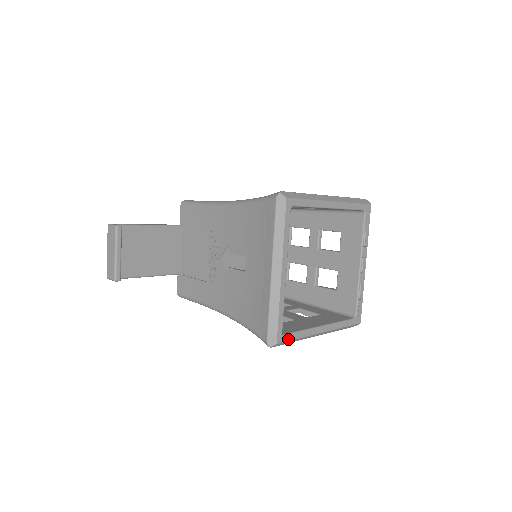
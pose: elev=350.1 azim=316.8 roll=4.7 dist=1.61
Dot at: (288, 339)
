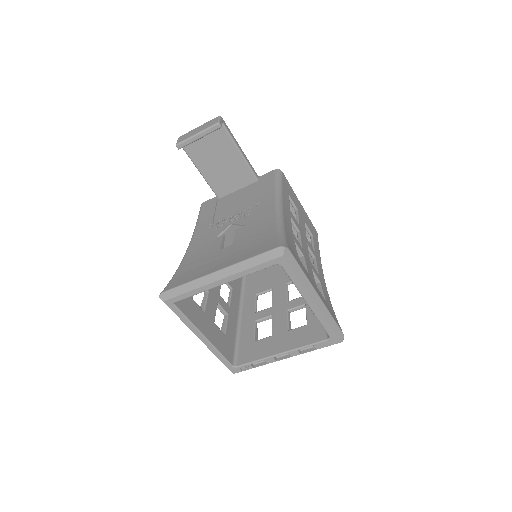
Dot at: (174, 310)
